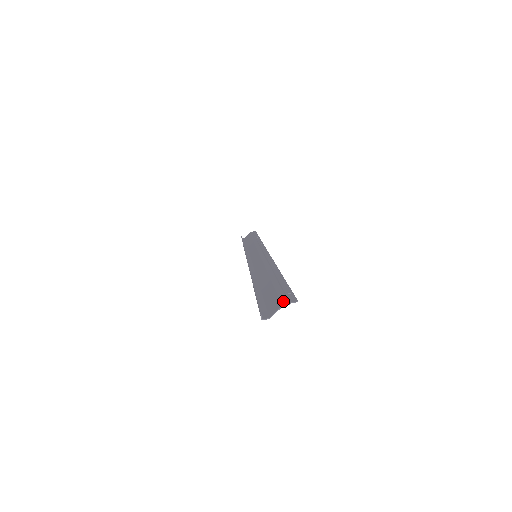
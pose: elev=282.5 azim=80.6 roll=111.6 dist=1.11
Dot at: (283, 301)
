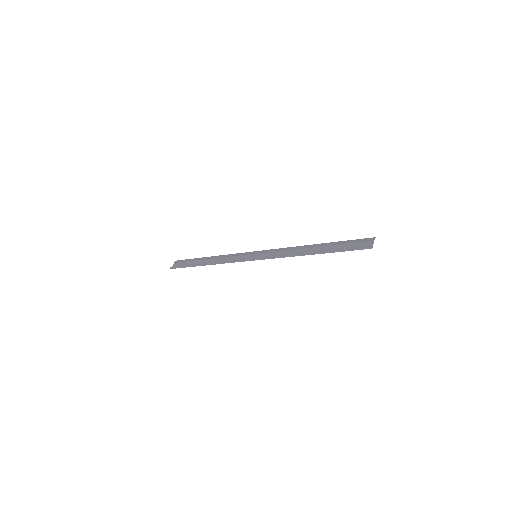
Dot at: (369, 240)
